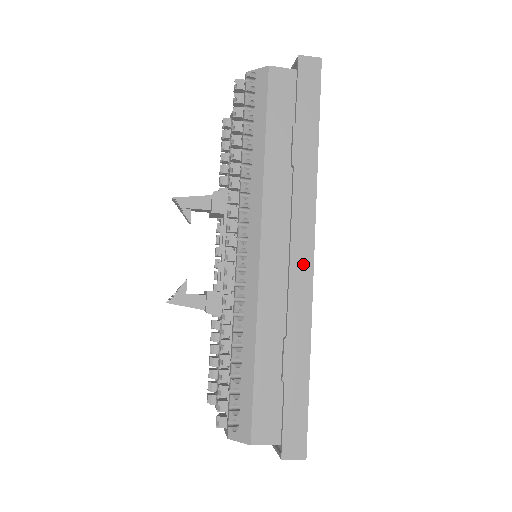
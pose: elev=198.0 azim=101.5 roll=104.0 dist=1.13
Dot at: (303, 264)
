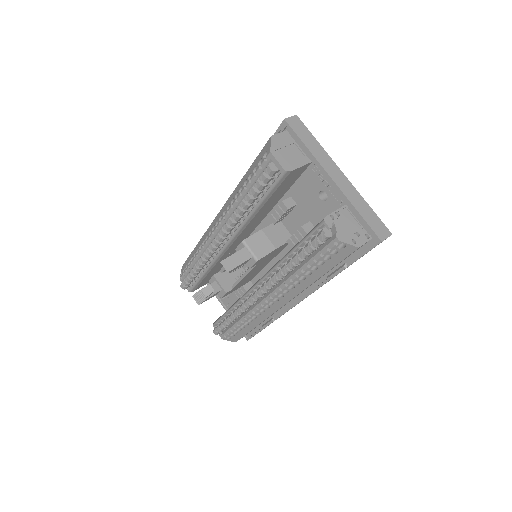
Dot at: occluded
